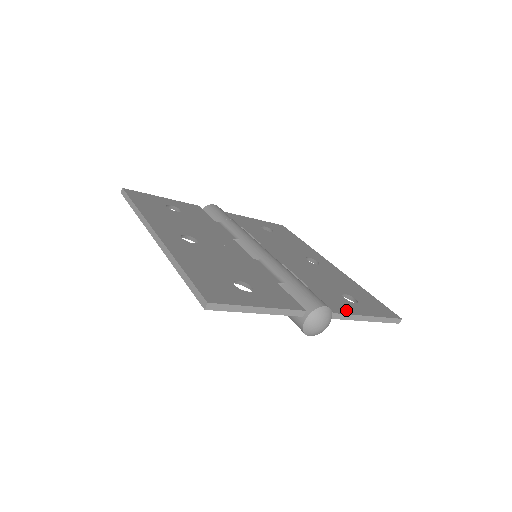
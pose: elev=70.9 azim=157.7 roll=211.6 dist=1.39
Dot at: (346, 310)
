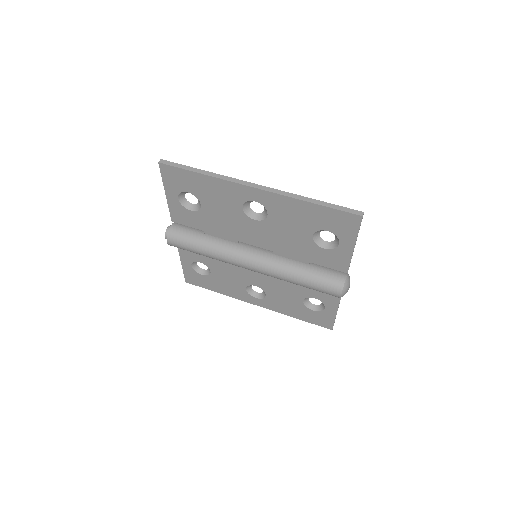
Dot at: occluded
